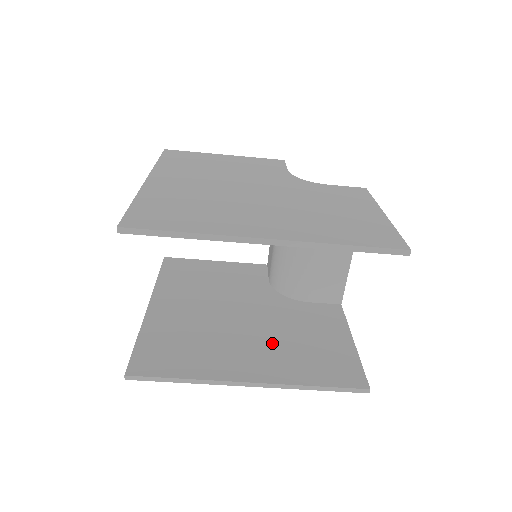
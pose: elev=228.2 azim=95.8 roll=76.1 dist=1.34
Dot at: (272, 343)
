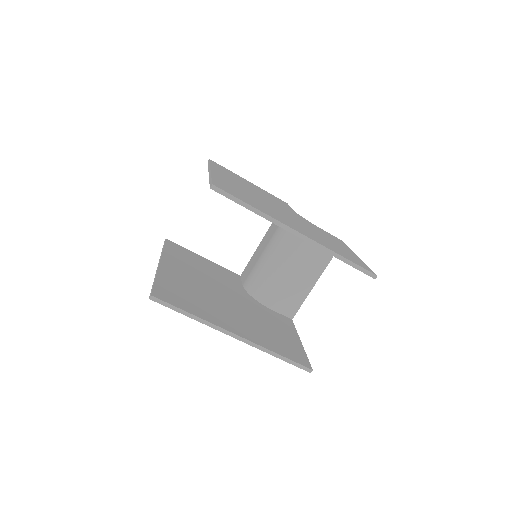
Dot at: (249, 320)
